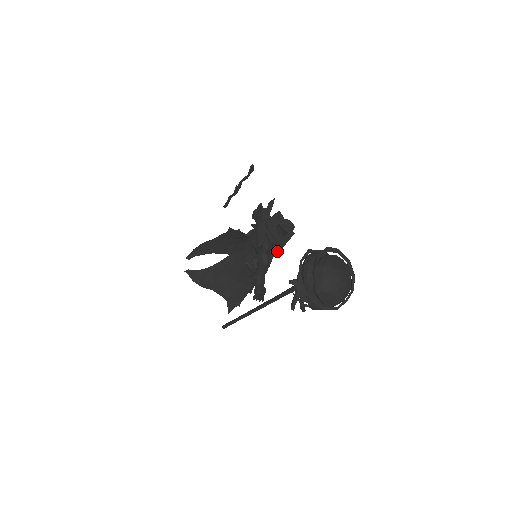
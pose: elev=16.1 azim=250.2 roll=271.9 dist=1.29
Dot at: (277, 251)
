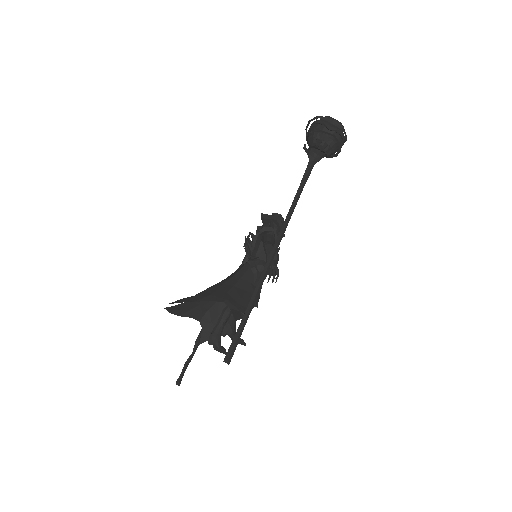
Dot at: (276, 235)
